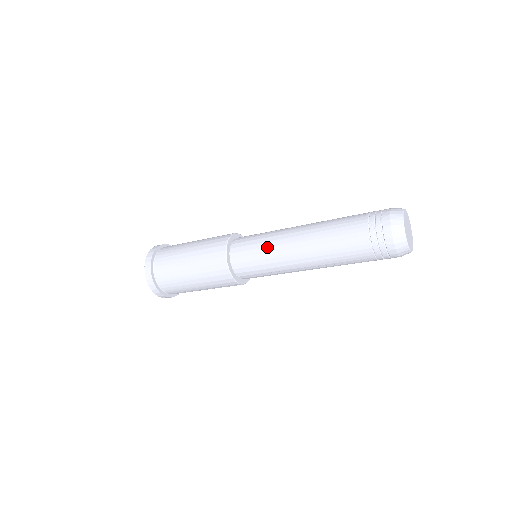
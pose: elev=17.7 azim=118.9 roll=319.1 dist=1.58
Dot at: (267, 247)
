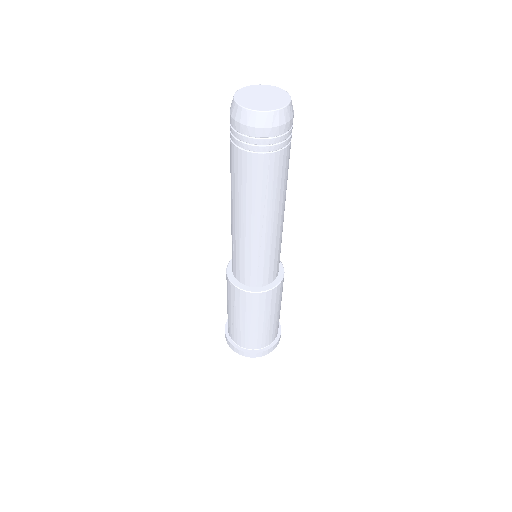
Dot at: occluded
